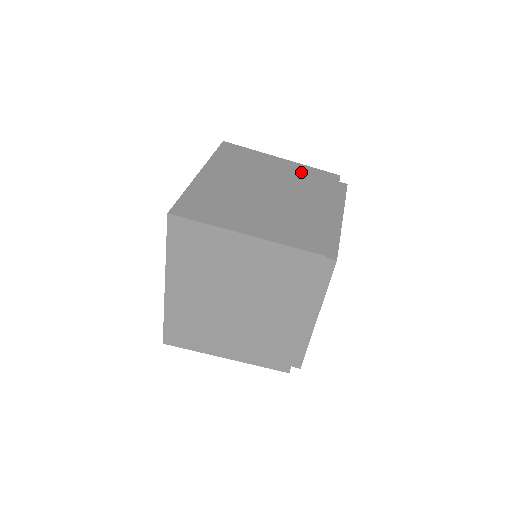
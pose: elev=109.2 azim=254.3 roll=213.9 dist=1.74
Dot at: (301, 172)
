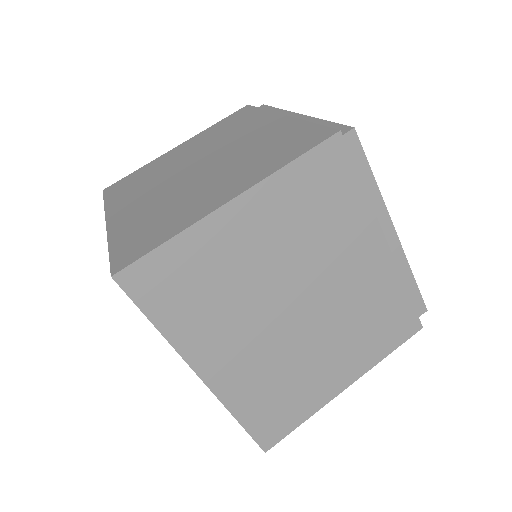
Dot at: (209, 134)
